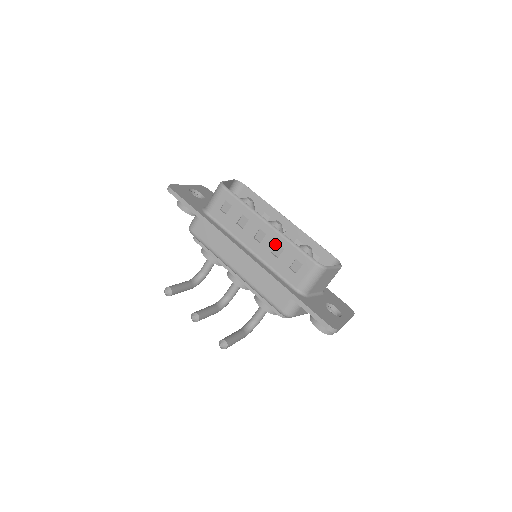
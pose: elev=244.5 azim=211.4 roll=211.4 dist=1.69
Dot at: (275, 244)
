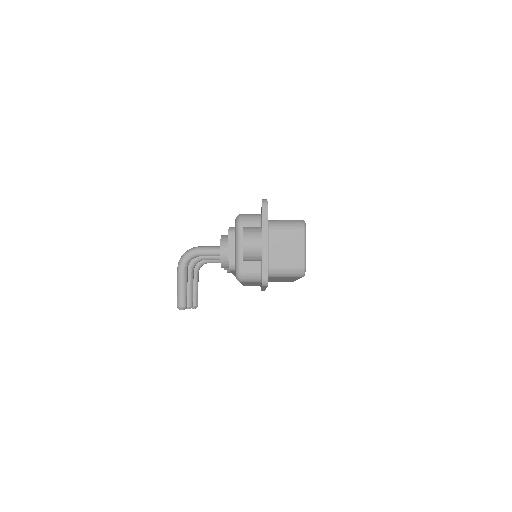
Dot at: occluded
